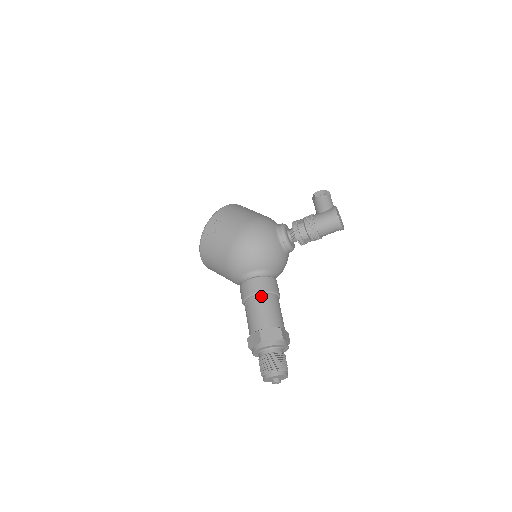
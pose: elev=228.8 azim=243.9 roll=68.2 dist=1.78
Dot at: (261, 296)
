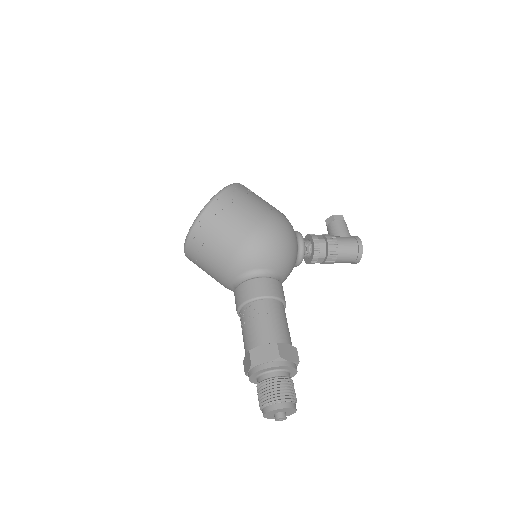
Dot at: (276, 302)
